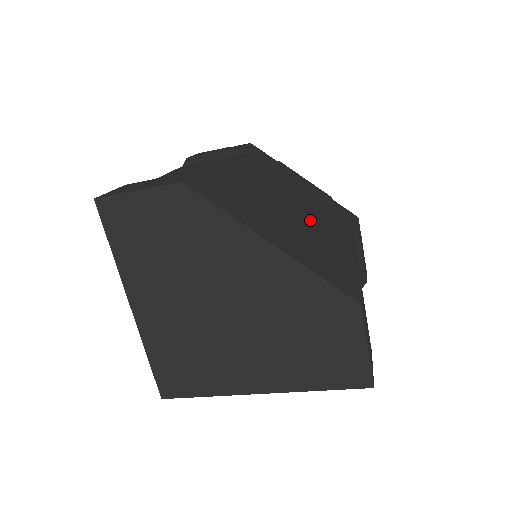
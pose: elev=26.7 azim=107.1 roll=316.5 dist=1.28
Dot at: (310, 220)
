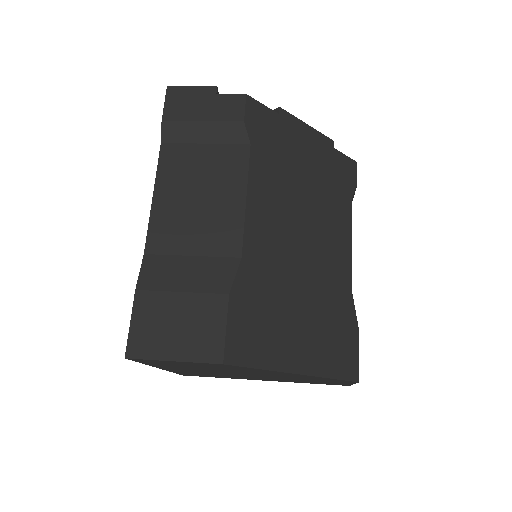
Dot at: (320, 260)
